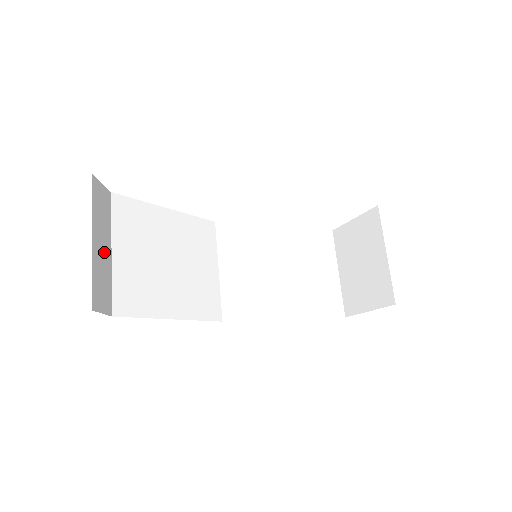
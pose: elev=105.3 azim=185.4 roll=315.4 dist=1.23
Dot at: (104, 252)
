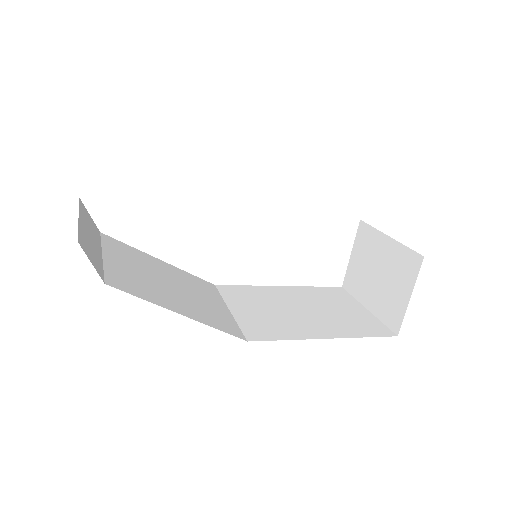
Dot at: (93, 242)
